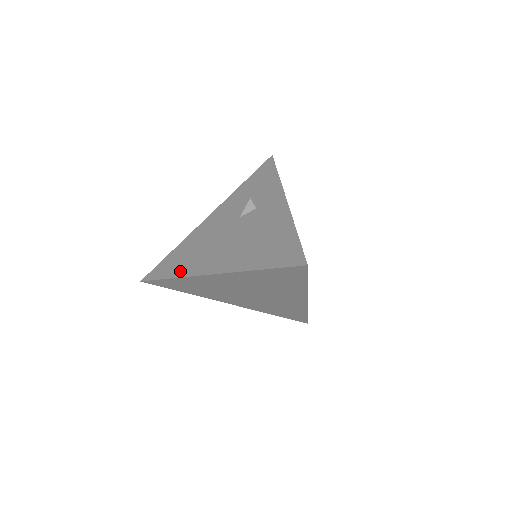
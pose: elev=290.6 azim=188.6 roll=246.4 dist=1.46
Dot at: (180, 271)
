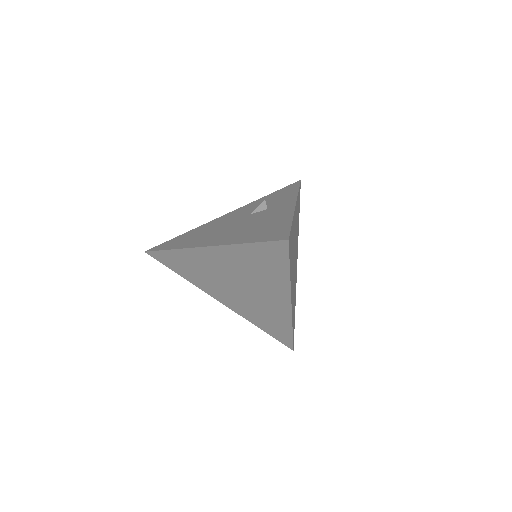
Dot at: (180, 245)
